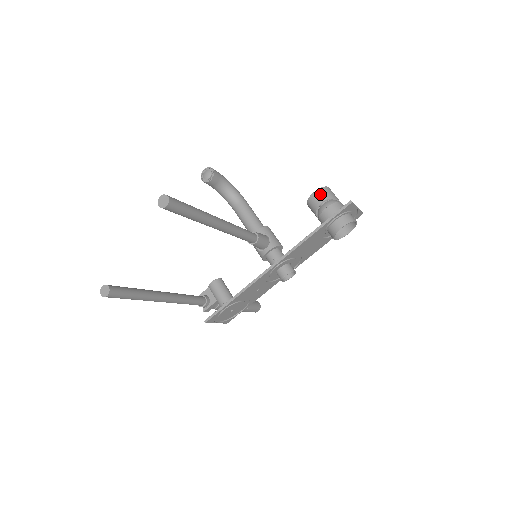
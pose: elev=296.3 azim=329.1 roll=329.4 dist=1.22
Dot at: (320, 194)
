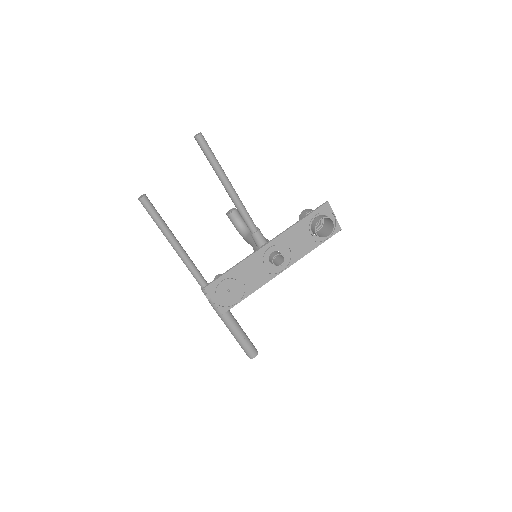
Dot at: (308, 210)
